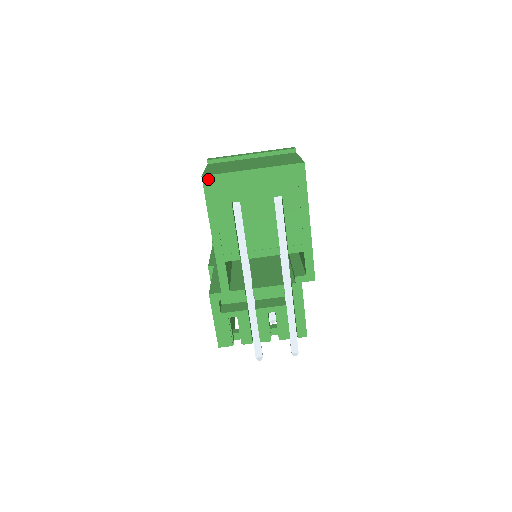
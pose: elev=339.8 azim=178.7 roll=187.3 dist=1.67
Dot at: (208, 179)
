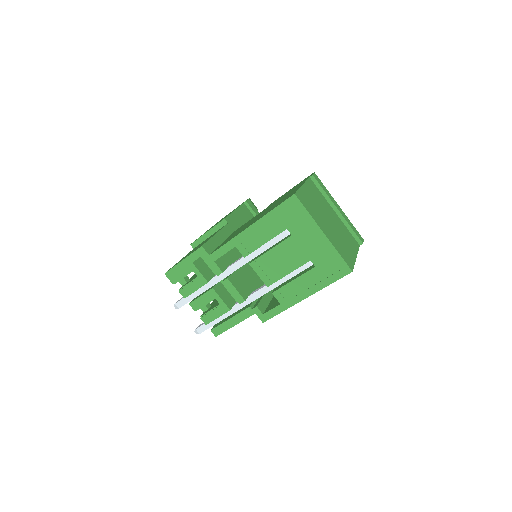
Dot at: (295, 200)
